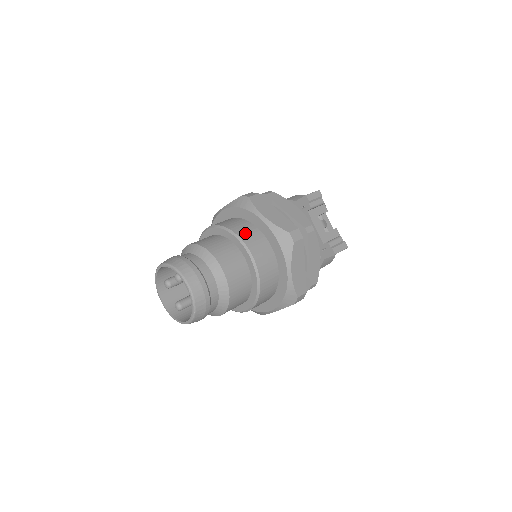
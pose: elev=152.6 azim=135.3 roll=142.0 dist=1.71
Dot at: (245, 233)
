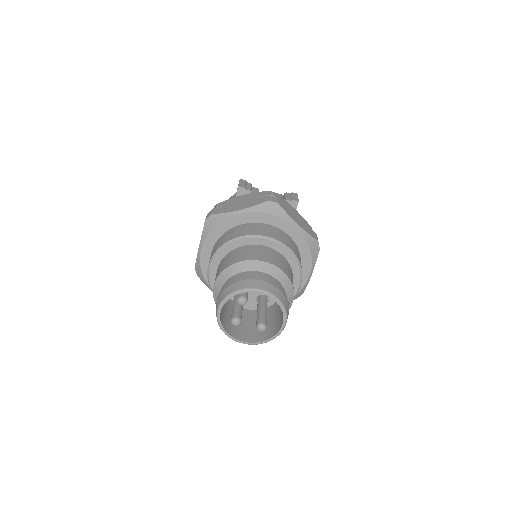
Dot at: (242, 232)
